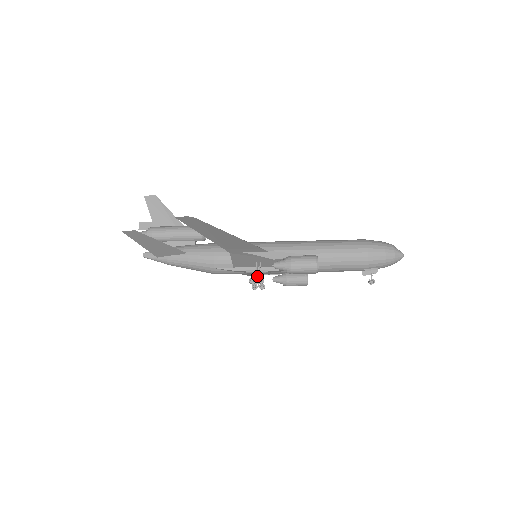
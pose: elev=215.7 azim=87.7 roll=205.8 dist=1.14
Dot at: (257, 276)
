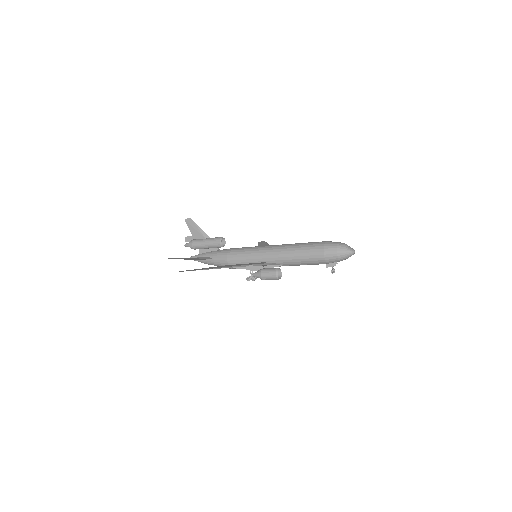
Dot at: (251, 276)
